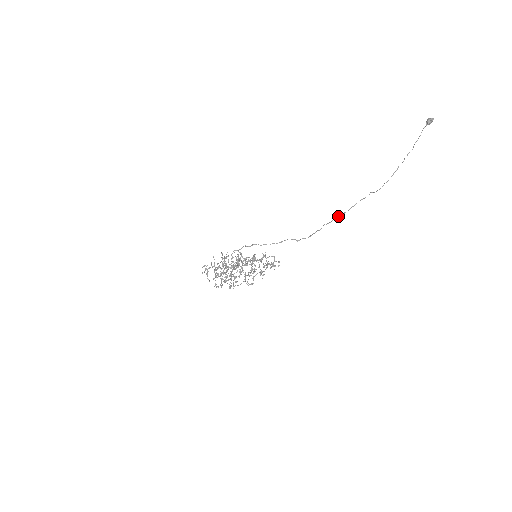
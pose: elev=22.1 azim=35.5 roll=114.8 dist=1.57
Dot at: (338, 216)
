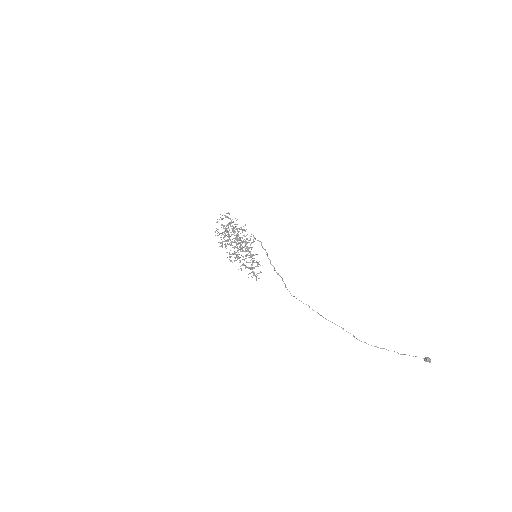
Dot at: occluded
